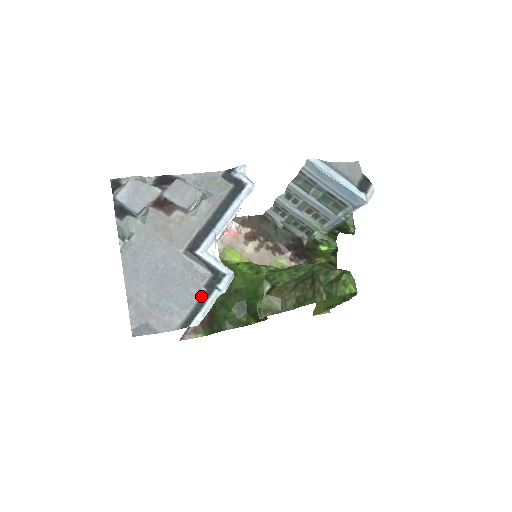
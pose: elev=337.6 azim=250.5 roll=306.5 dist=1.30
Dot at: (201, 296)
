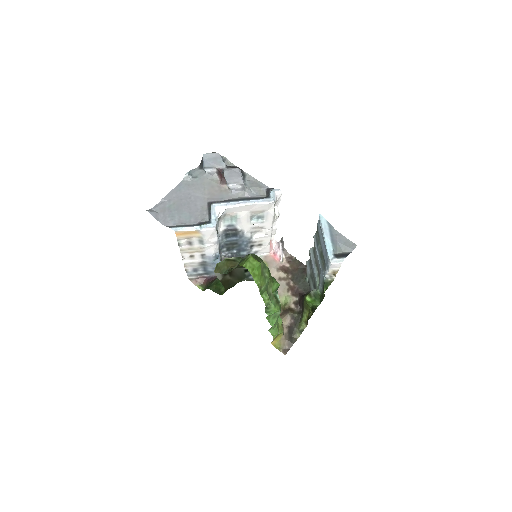
Dot at: (192, 224)
